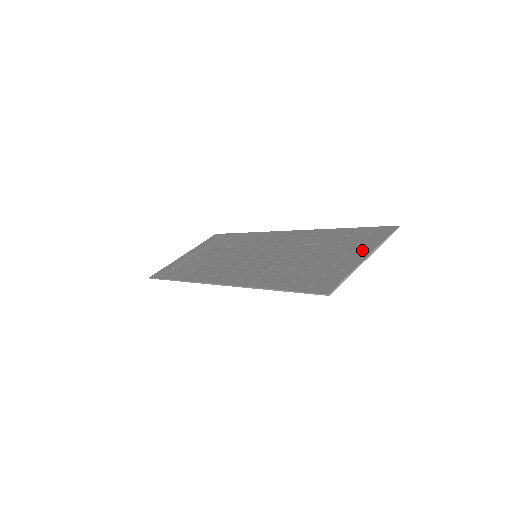
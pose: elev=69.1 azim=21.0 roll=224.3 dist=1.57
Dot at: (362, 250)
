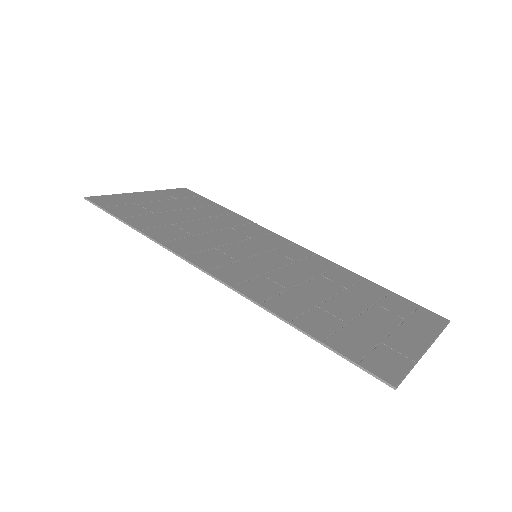
Dot at: (416, 333)
